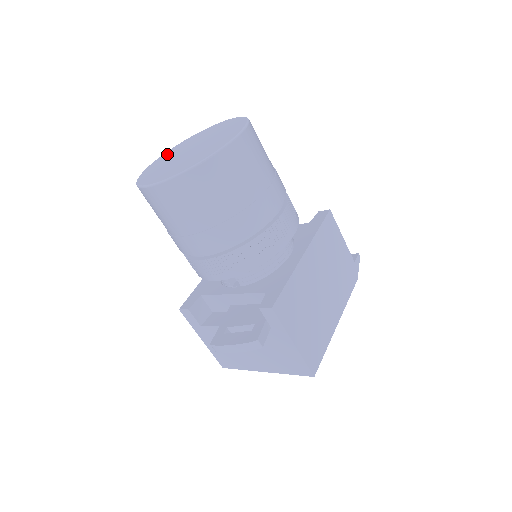
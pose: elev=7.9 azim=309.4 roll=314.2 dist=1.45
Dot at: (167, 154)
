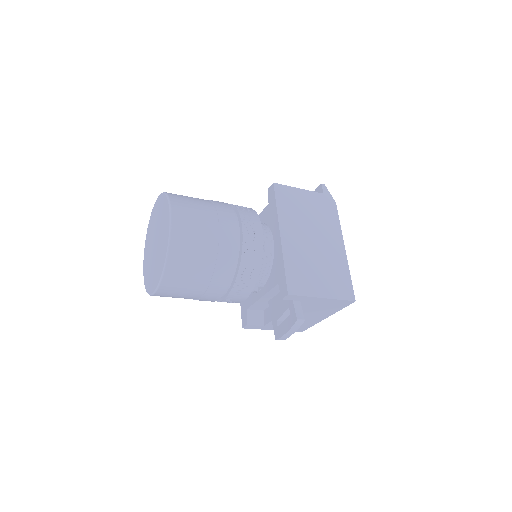
Dot at: (146, 251)
